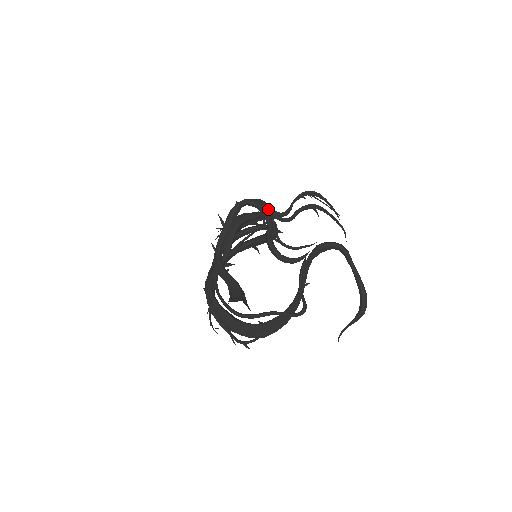
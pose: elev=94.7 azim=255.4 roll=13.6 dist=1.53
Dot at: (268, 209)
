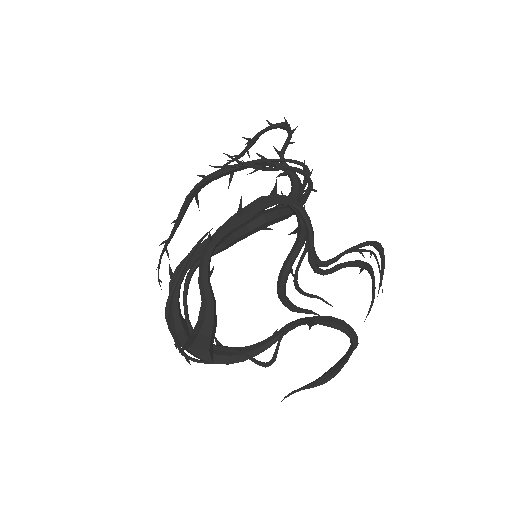
Dot at: (310, 249)
